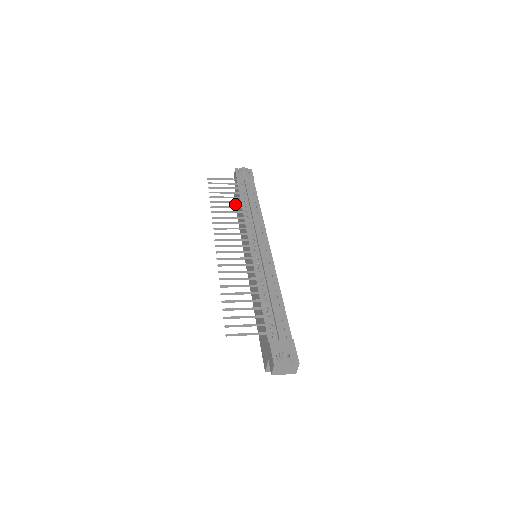
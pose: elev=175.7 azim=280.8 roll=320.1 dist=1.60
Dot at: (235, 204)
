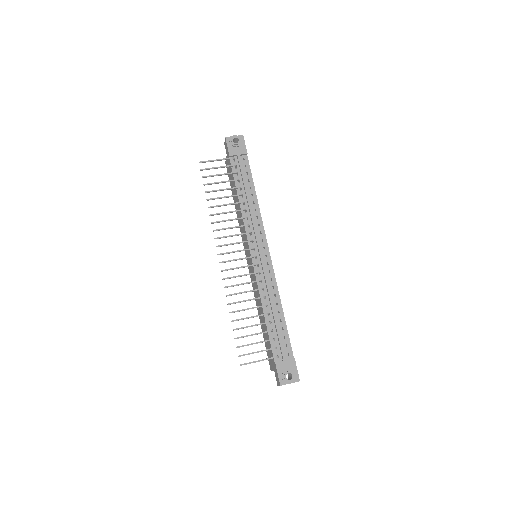
Dot at: occluded
